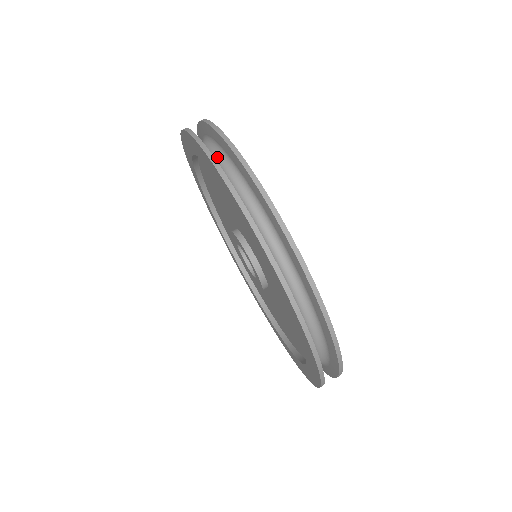
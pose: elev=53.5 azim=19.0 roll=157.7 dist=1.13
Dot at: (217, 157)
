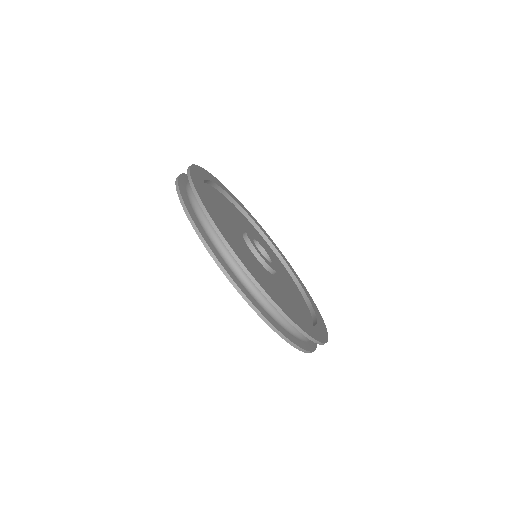
Dot at: occluded
